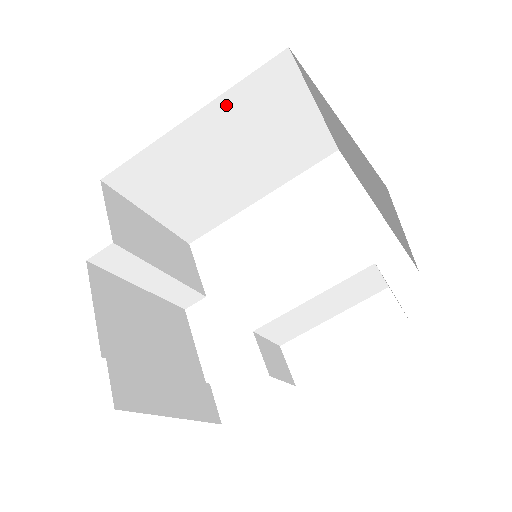
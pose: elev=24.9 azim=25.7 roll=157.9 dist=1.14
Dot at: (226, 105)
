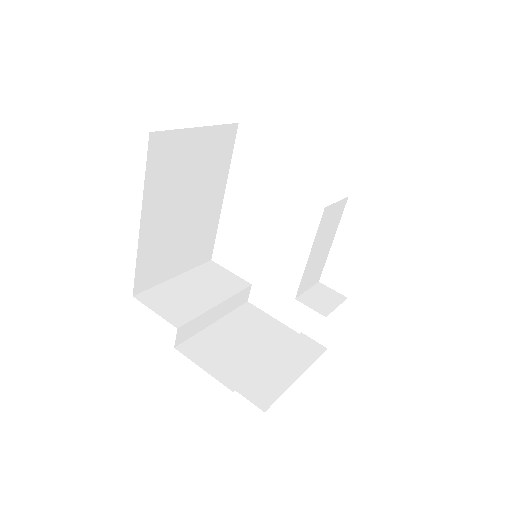
Dot at: (151, 194)
